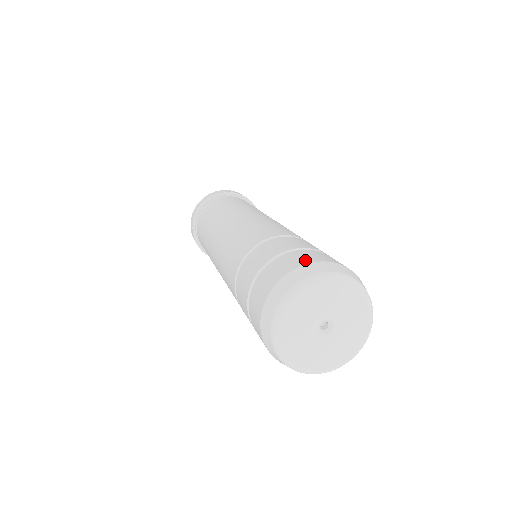
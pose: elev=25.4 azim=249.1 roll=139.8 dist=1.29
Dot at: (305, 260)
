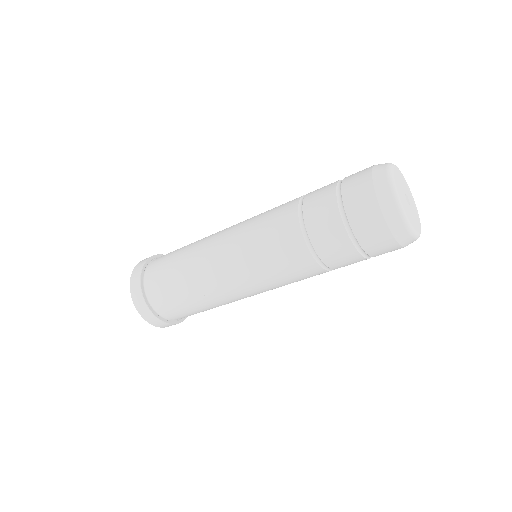
Dot at: (367, 168)
